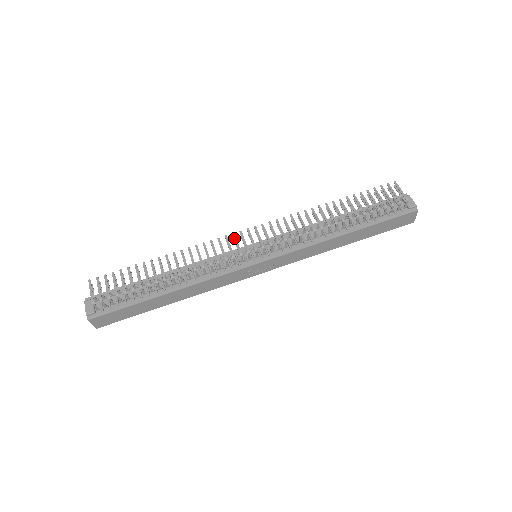
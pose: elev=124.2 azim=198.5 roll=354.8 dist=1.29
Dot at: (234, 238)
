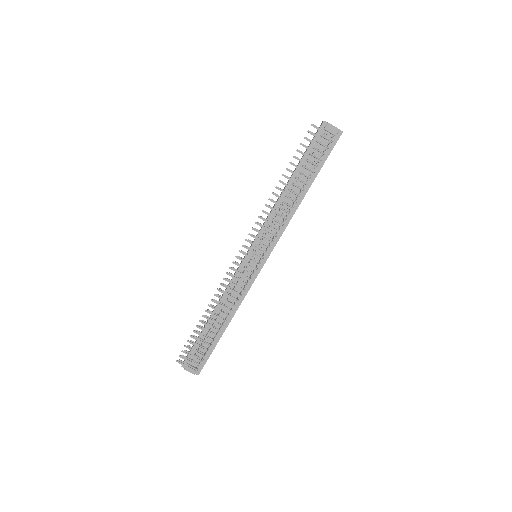
Dot at: (237, 265)
